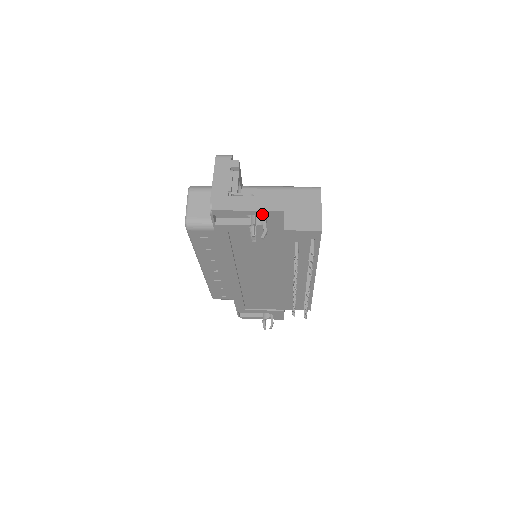
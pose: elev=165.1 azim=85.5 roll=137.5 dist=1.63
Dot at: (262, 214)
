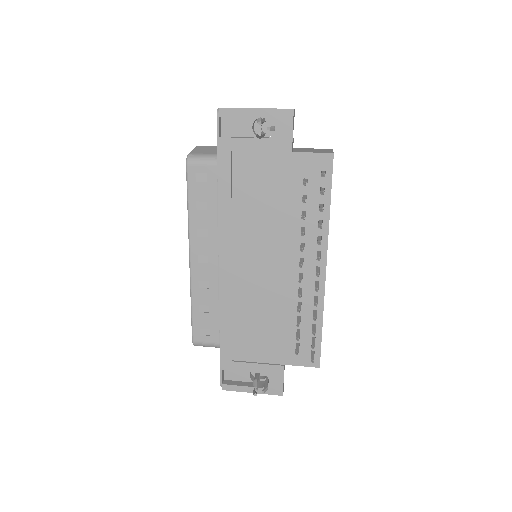
Dot at: (271, 115)
